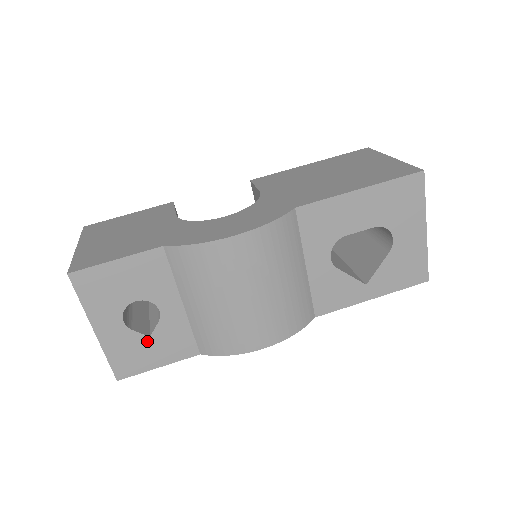
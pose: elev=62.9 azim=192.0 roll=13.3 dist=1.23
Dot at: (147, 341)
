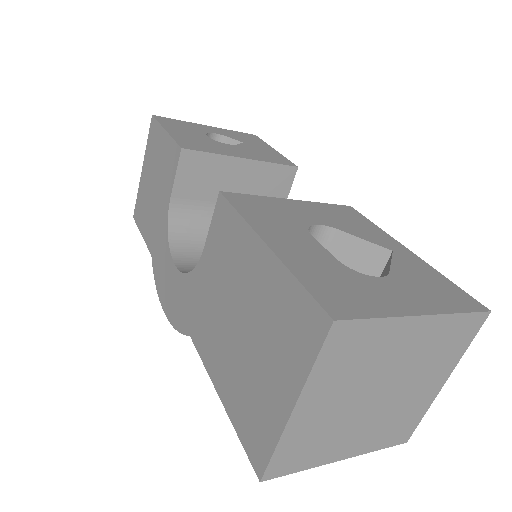
Dot at: occluded
